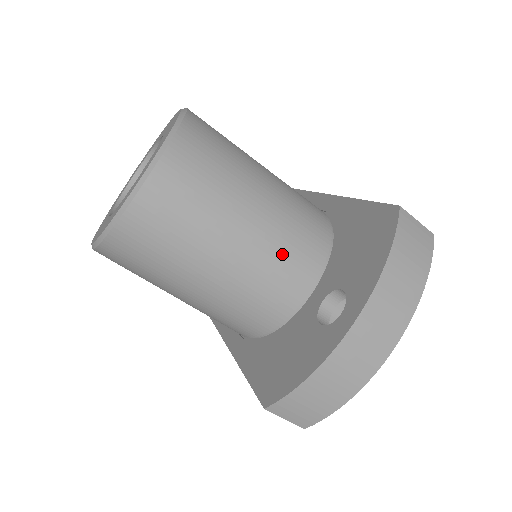
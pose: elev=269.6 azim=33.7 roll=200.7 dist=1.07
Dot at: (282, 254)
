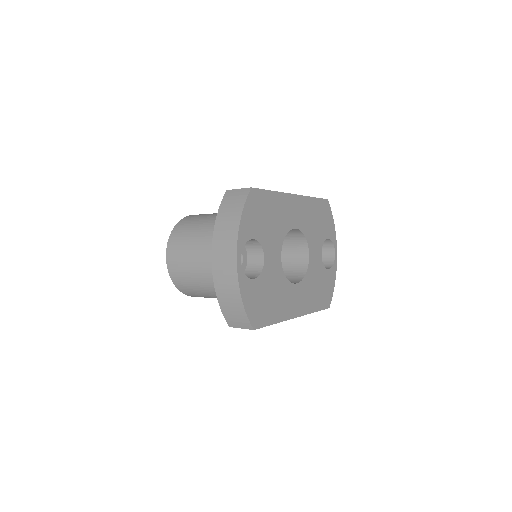
Dot at: occluded
